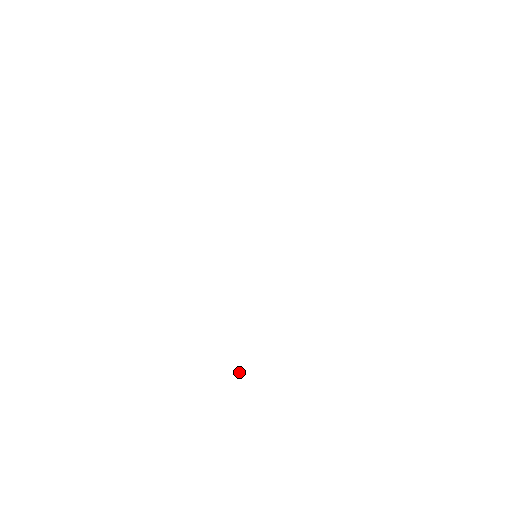
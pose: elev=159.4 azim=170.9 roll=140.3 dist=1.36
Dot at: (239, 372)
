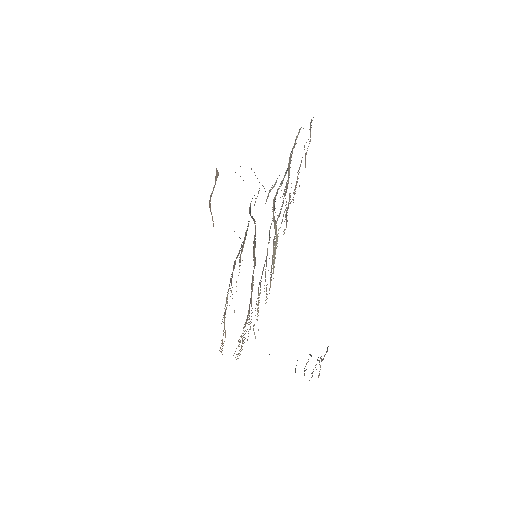
Dot at: occluded
